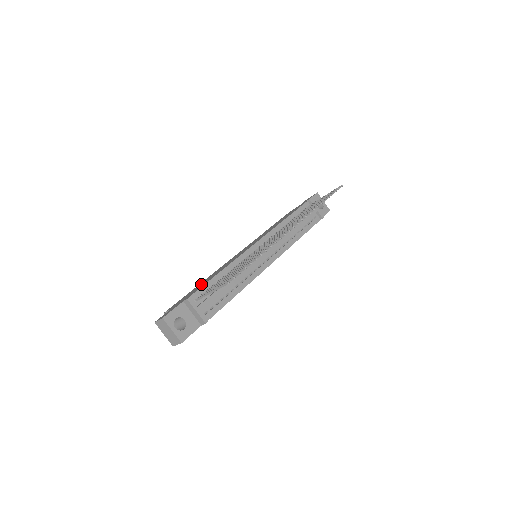
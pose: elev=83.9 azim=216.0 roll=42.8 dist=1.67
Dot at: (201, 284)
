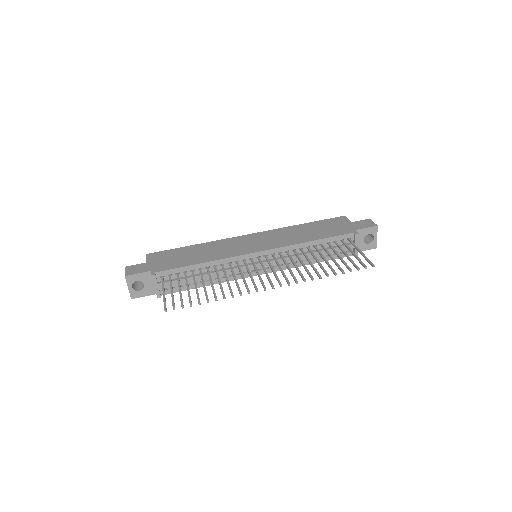
Dot at: (186, 255)
